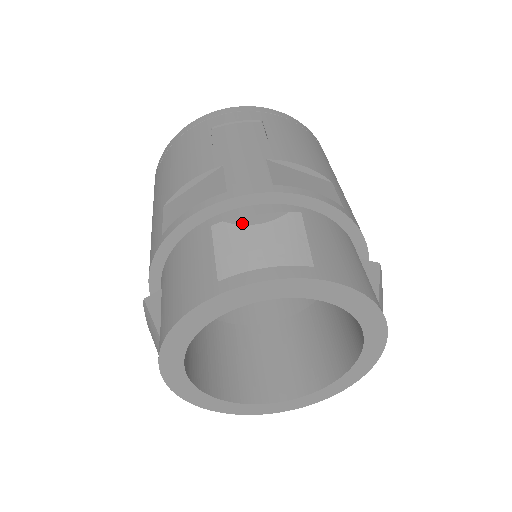
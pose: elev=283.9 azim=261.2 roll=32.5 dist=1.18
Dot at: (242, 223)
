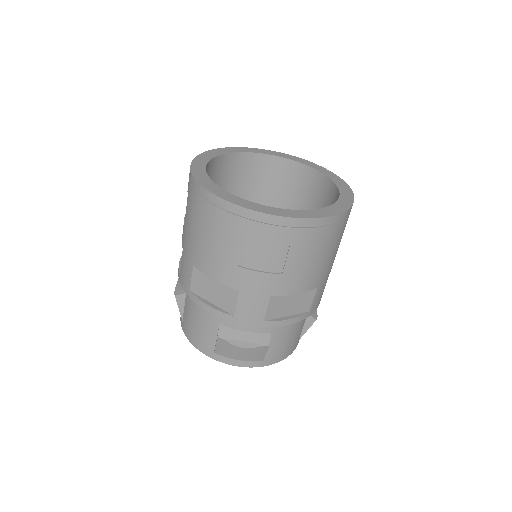
Dot at: (234, 344)
